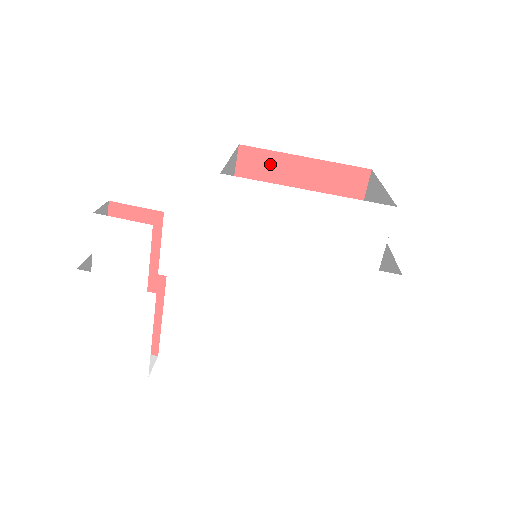
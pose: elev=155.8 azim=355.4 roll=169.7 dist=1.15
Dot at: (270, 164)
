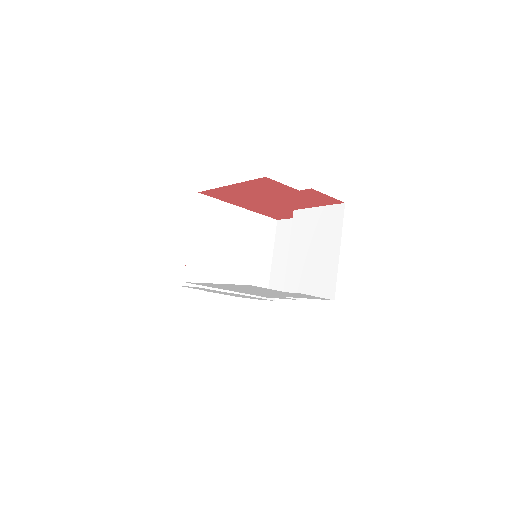
Dot at: (221, 192)
